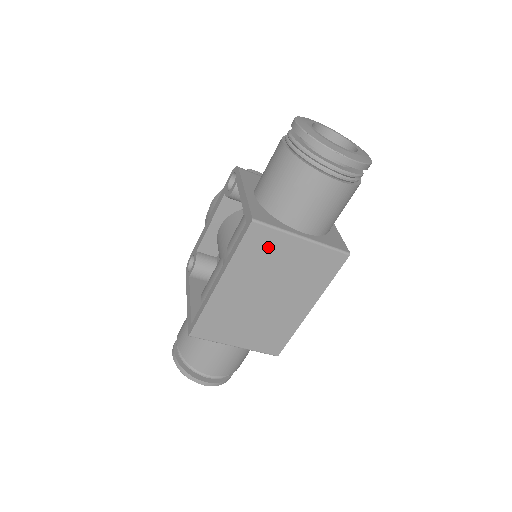
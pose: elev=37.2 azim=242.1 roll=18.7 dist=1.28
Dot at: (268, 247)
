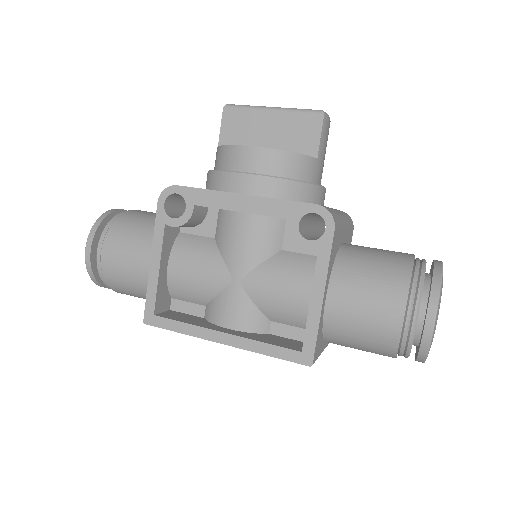
Dot at: occluded
